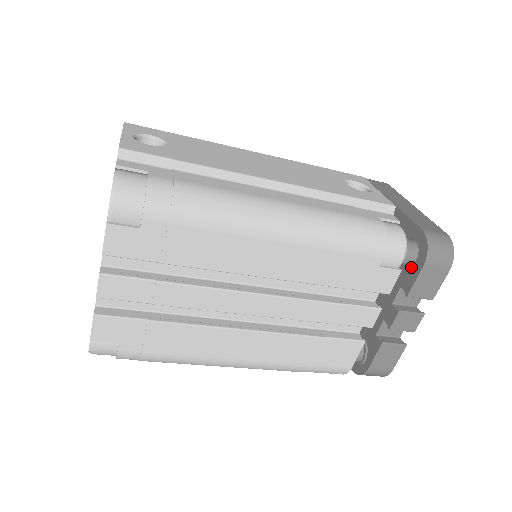
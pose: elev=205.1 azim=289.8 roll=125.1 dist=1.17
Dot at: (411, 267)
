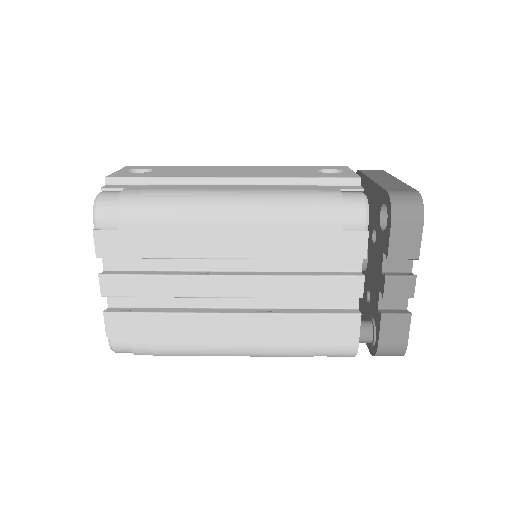
Dot at: (385, 230)
